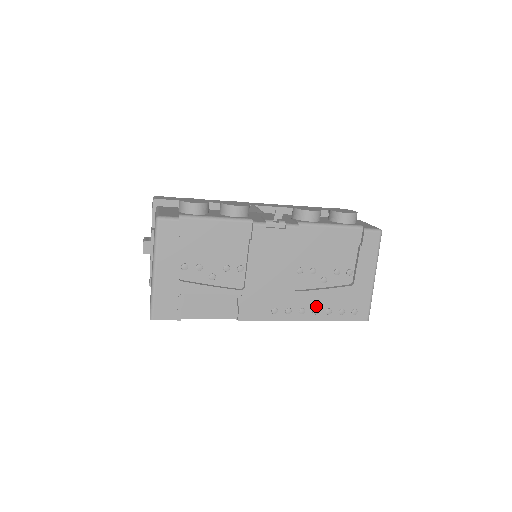
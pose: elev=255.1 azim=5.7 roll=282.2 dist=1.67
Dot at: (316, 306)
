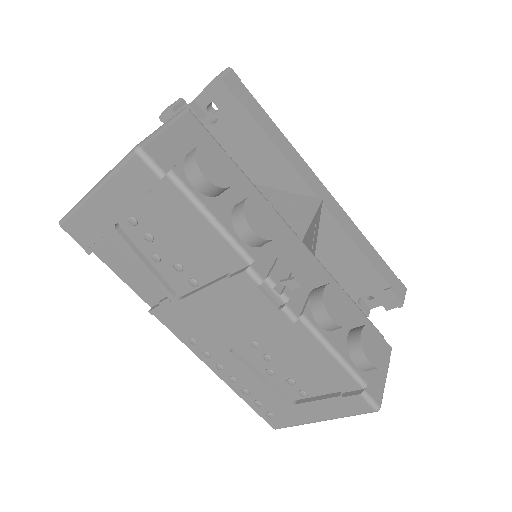
Dot at: (238, 377)
